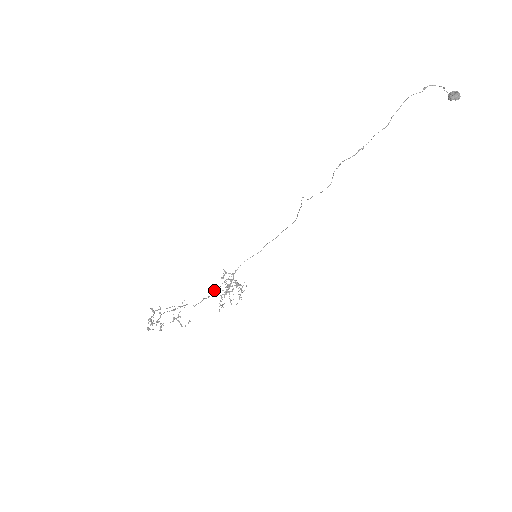
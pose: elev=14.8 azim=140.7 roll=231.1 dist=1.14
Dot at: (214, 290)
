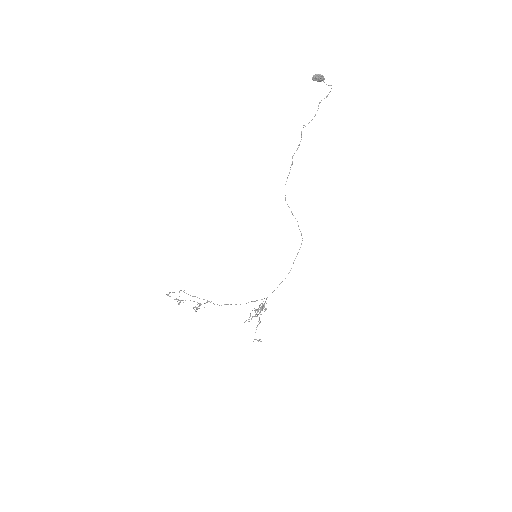
Dot at: (240, 304)
